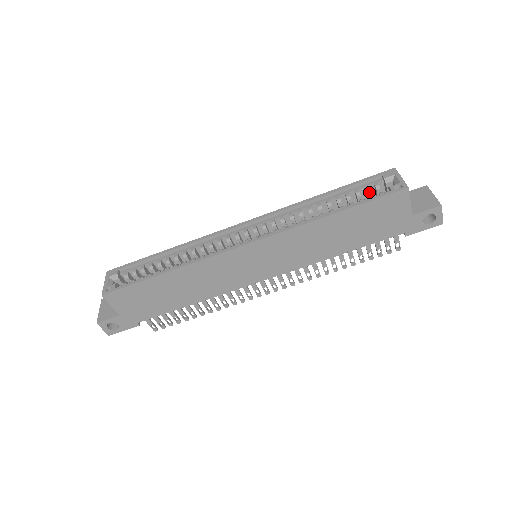
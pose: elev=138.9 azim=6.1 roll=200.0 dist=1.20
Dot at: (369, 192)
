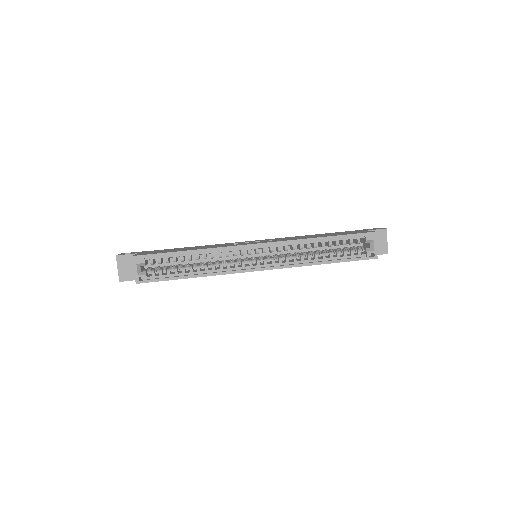
Dot at: occluded
